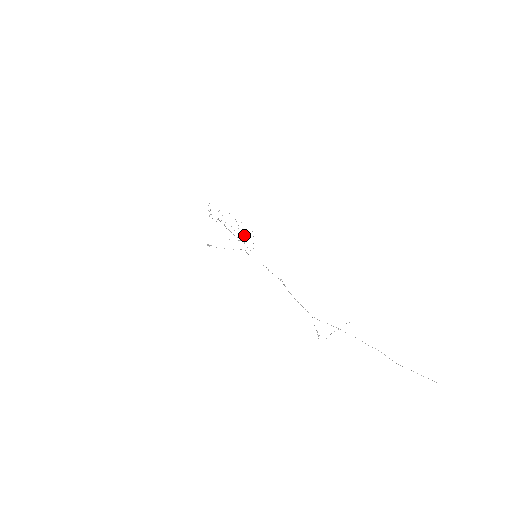
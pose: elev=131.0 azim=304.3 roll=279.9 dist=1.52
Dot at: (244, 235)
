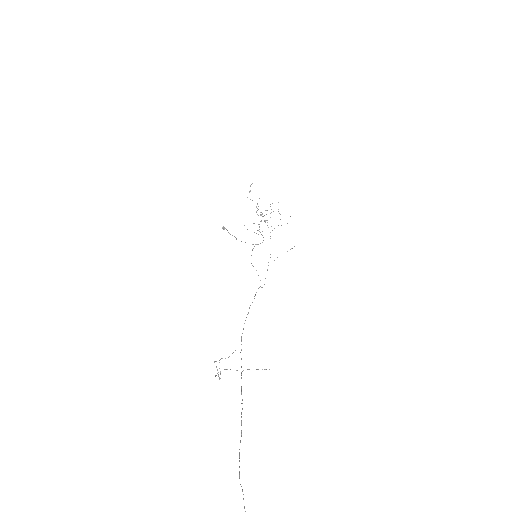
Dot at: occluded
